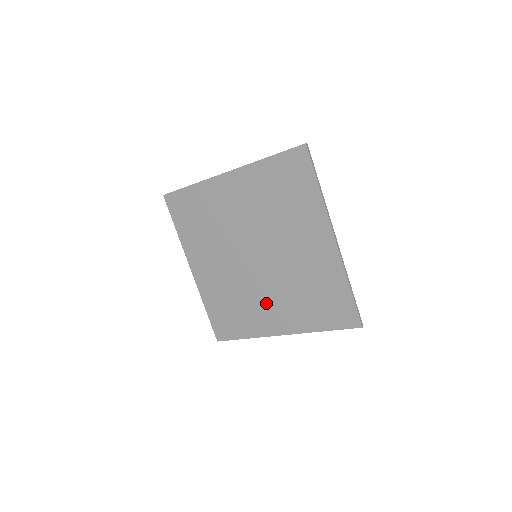
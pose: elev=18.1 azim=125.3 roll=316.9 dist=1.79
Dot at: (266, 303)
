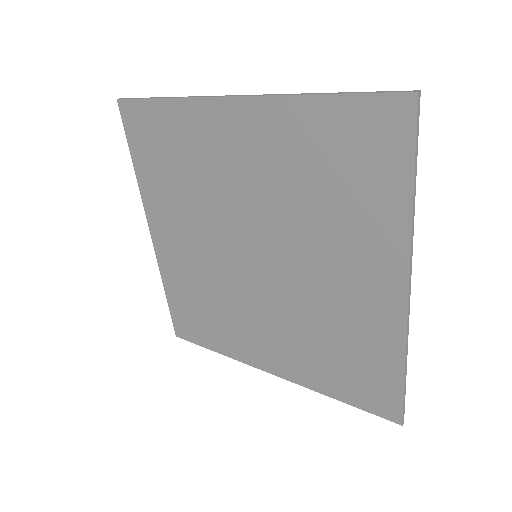
Dot at: (256, 325)
